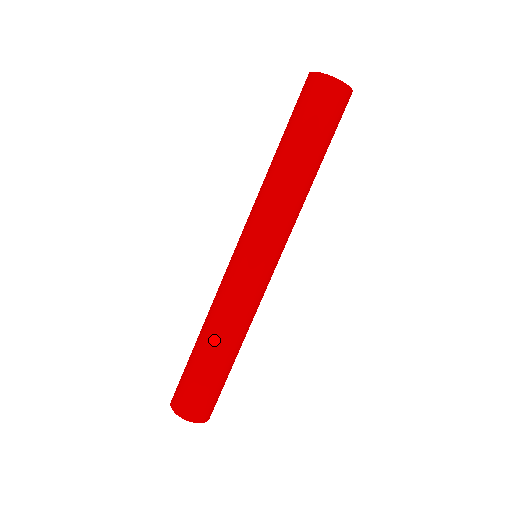
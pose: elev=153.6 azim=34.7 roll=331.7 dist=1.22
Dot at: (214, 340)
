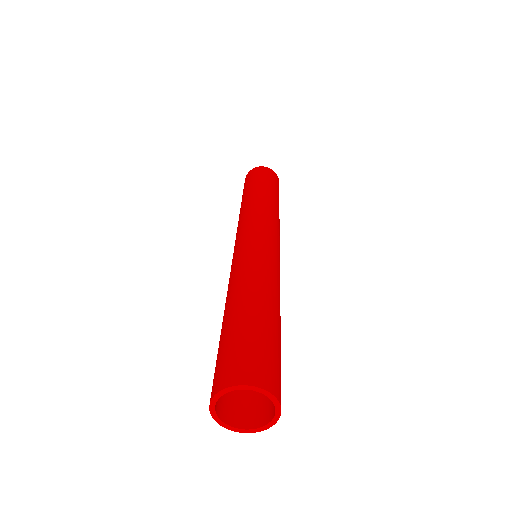
Dot at: (268, 298)
